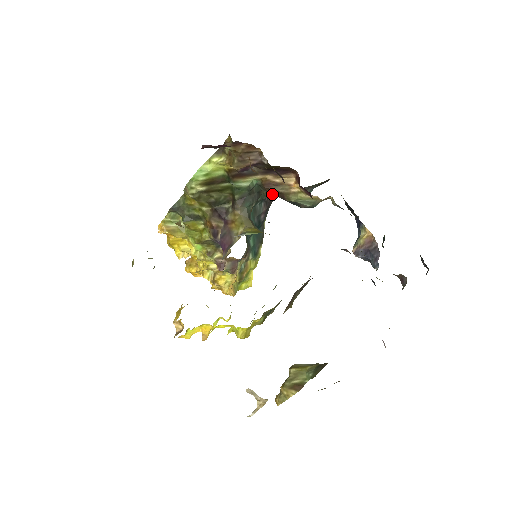
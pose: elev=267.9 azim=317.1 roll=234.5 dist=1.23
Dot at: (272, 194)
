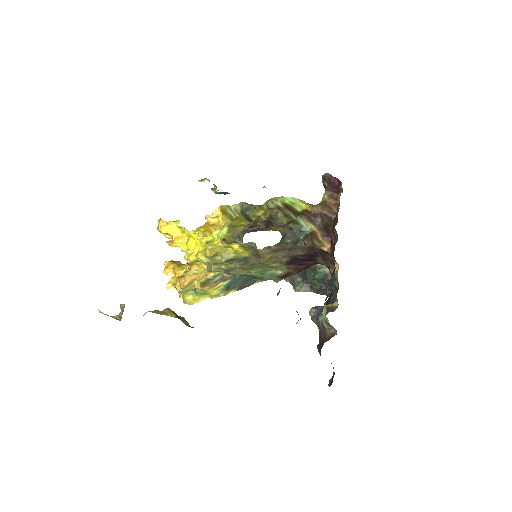
Dot at: occluded
